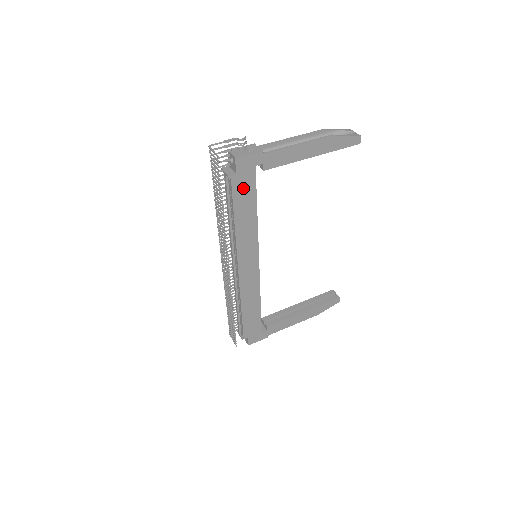
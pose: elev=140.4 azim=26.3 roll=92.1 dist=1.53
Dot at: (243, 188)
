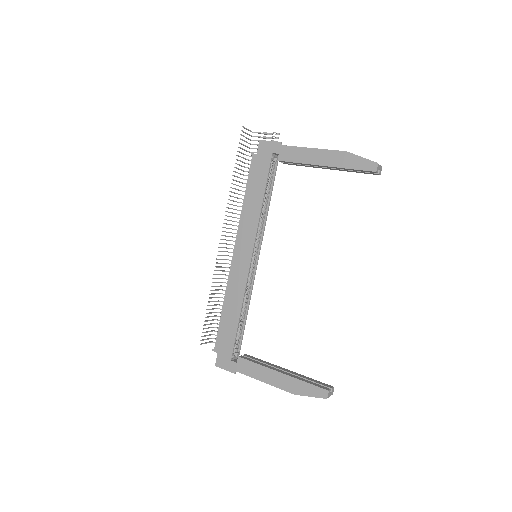
Dot at: (259, 170)
